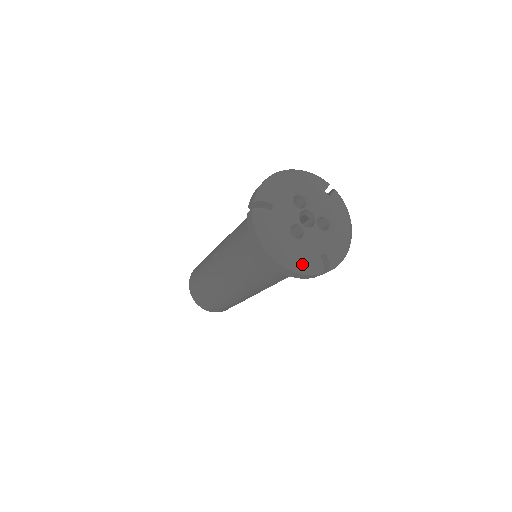
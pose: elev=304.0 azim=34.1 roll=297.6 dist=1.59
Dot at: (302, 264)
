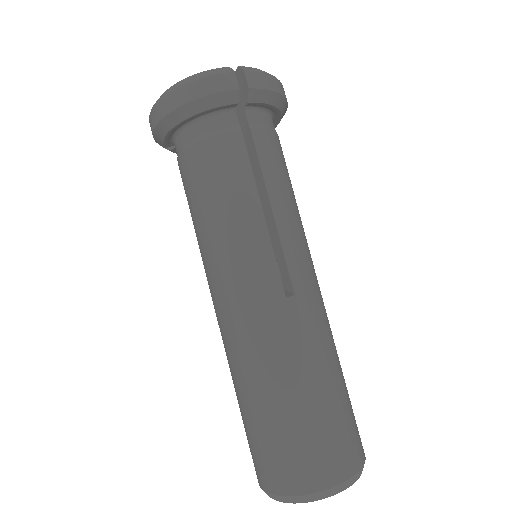
Dot at: (196, 74)
